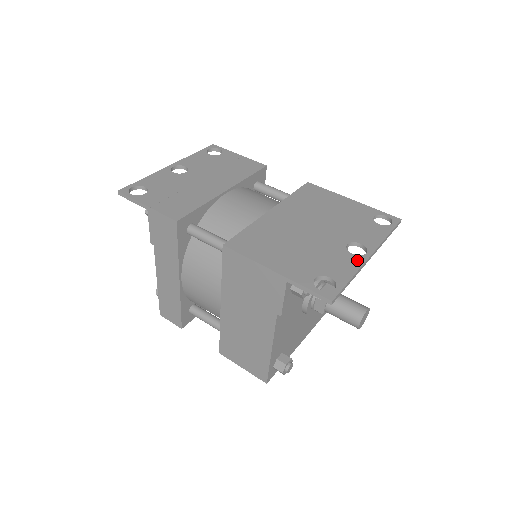
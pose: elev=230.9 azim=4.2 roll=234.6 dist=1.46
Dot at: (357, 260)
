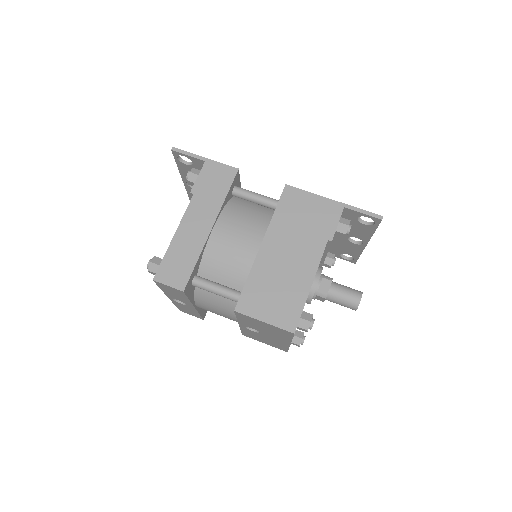
Dot at: occluded
